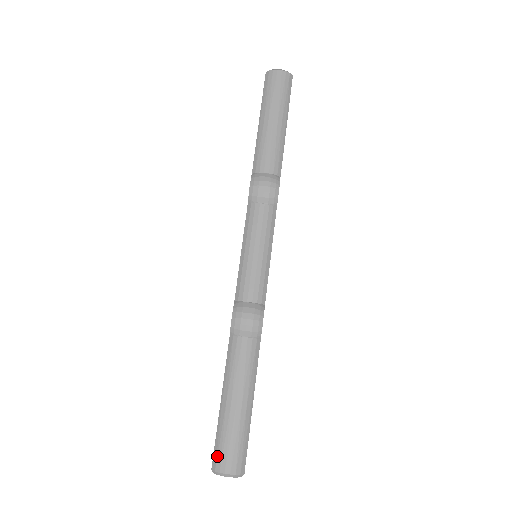
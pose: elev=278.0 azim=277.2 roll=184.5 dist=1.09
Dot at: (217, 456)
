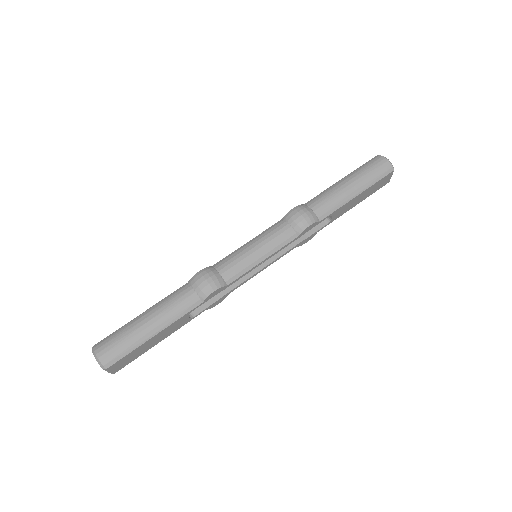
Dot at: (104, 341)
